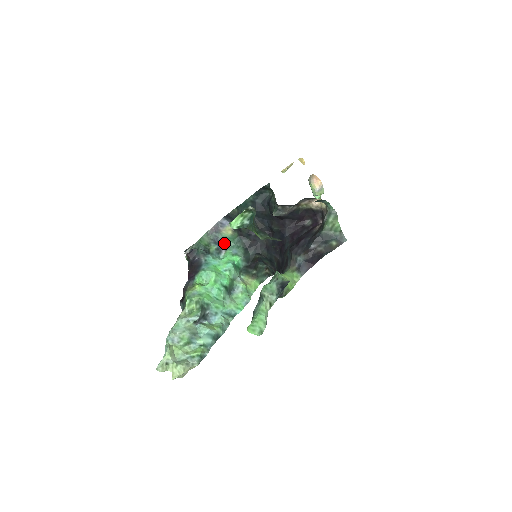
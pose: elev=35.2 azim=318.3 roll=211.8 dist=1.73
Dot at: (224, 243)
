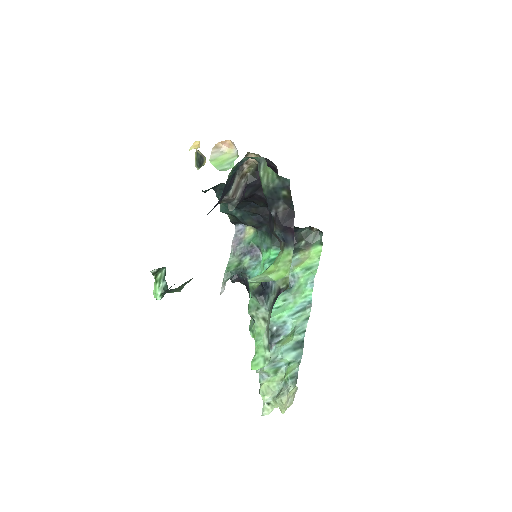
Dot at: (253, 246)
